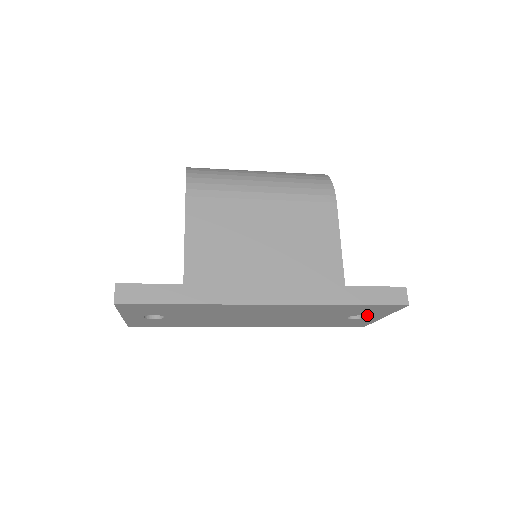
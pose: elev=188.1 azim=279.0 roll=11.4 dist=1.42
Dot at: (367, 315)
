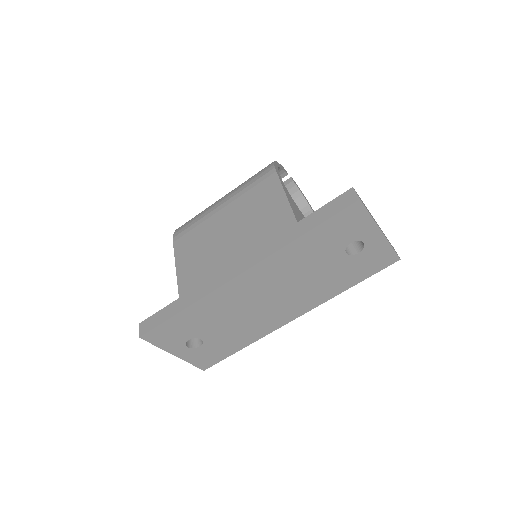
Dot at: (358, 239)
